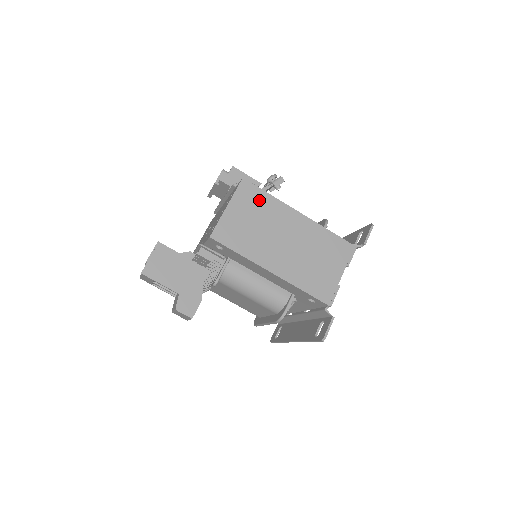
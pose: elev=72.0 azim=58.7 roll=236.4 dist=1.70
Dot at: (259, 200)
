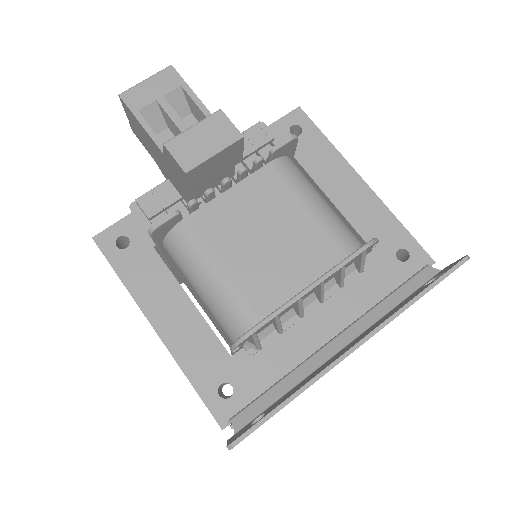
Dot at: occluded
